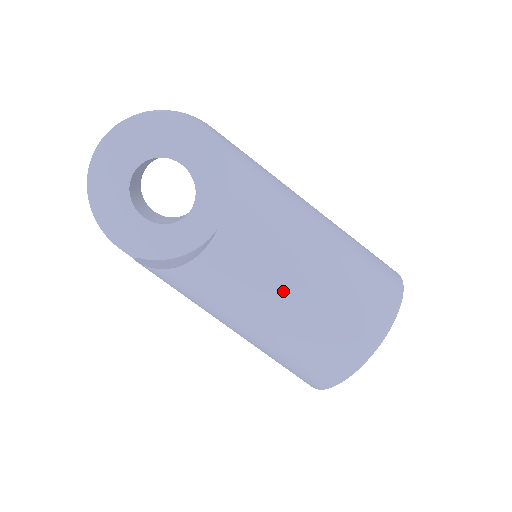
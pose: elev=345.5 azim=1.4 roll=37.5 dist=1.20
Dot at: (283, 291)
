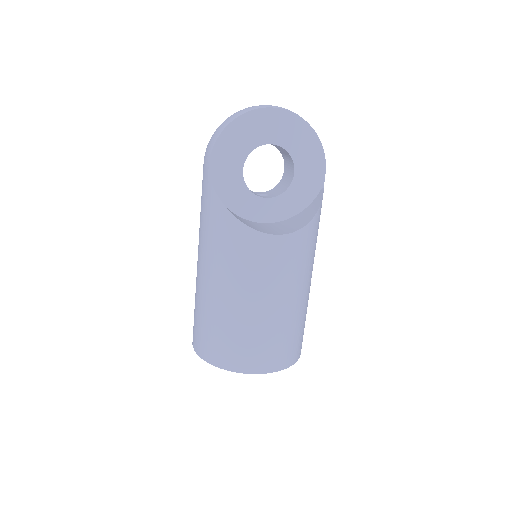
Dot at: (274, 298)
